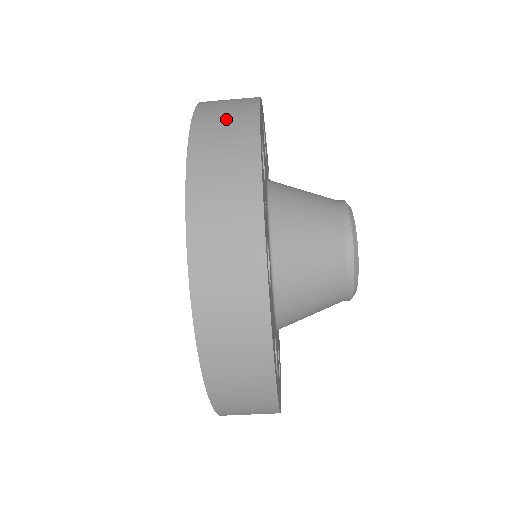
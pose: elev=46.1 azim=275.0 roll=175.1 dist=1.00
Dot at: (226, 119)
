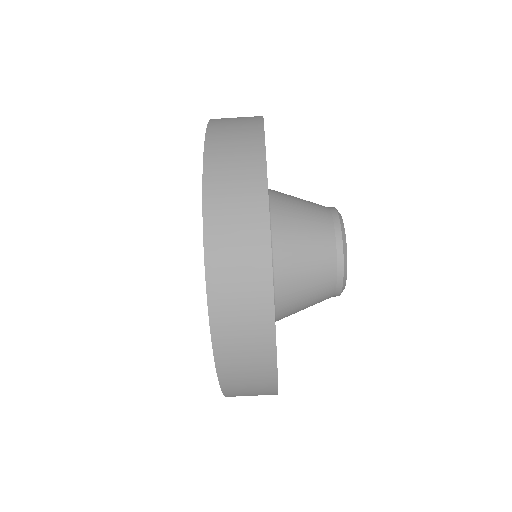
Dot at: occluded
